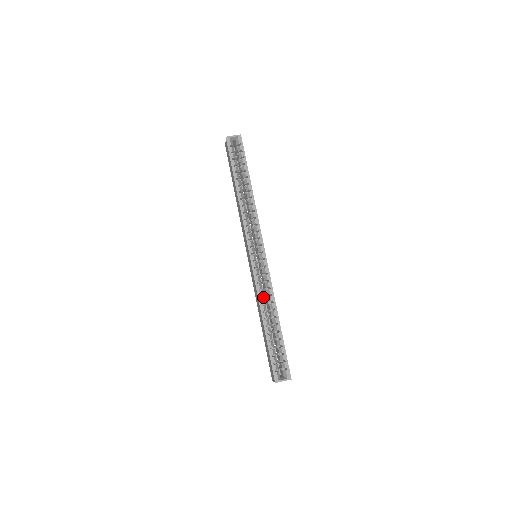
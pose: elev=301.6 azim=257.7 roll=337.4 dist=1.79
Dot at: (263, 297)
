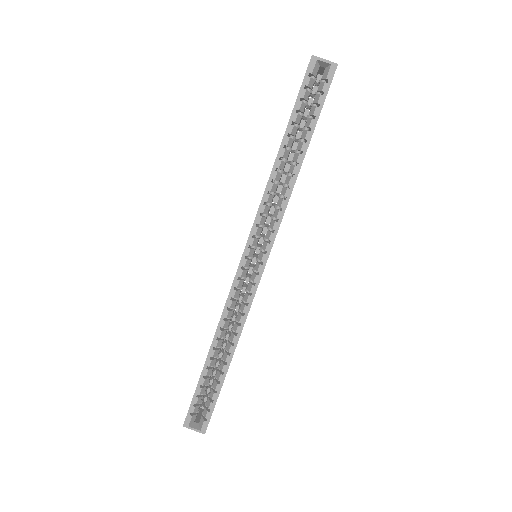
Dot at: (230, 318)
